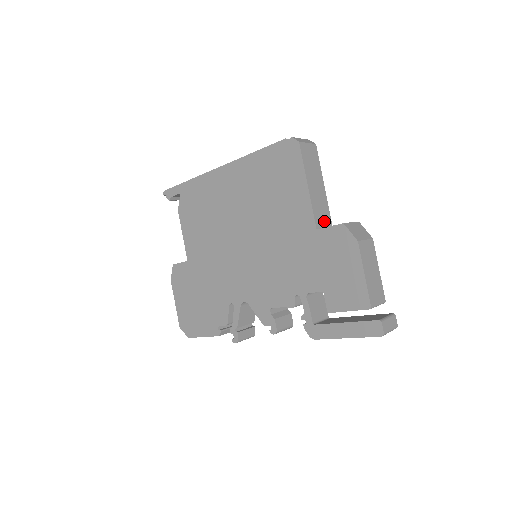
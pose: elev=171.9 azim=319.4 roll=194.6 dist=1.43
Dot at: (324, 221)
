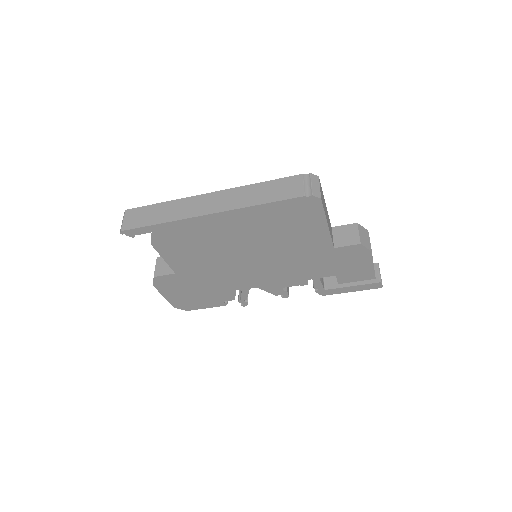
Dot at: (331, 233)
